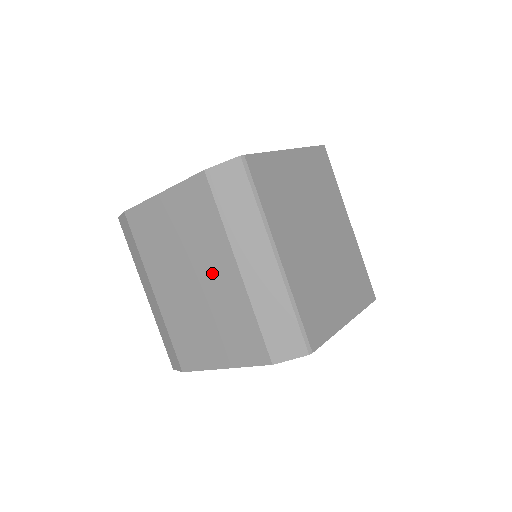
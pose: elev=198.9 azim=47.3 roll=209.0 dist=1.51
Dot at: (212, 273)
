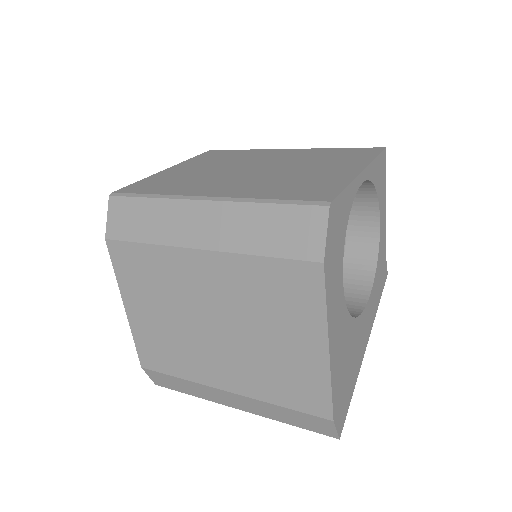
Dot at: (204, 291)
